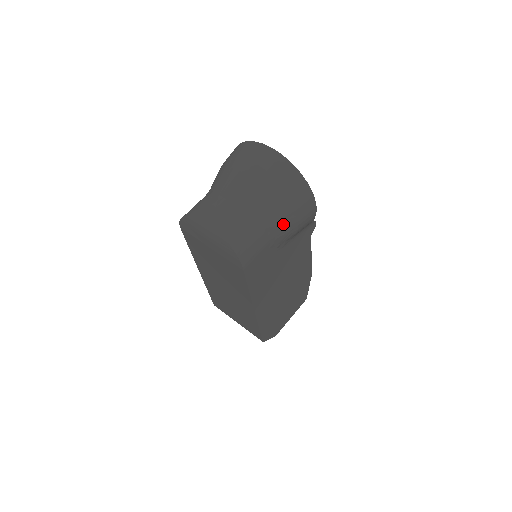
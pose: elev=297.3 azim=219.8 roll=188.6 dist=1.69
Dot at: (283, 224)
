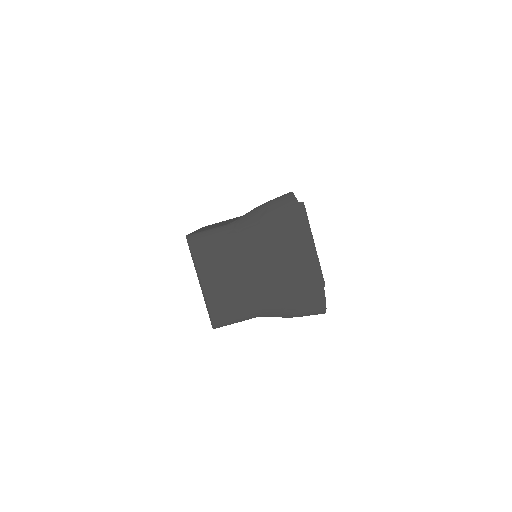
Dot at: occluded
